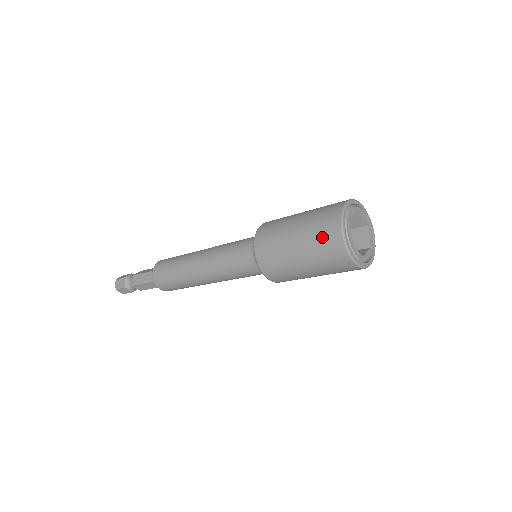
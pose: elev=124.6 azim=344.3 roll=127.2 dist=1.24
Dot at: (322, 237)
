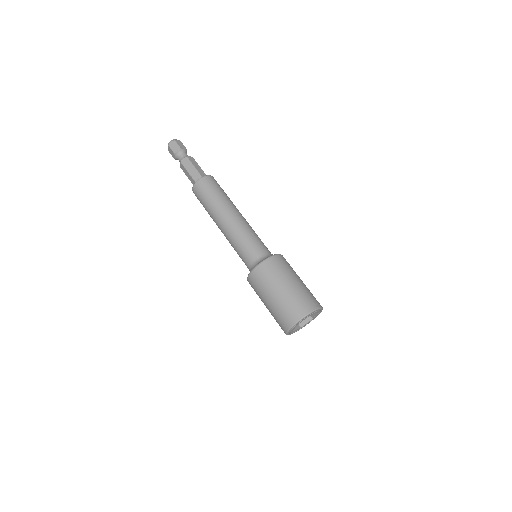
Dot at: (290, 309)
